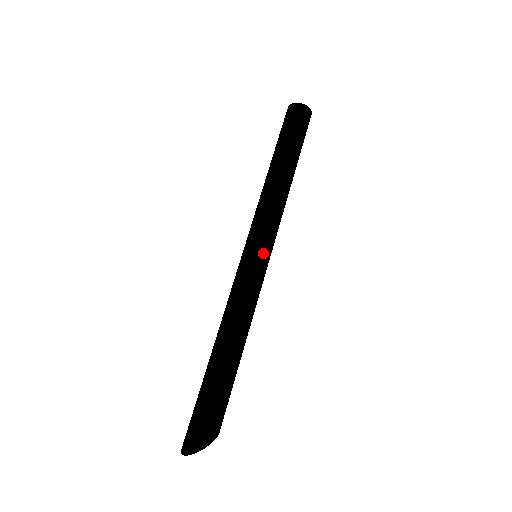
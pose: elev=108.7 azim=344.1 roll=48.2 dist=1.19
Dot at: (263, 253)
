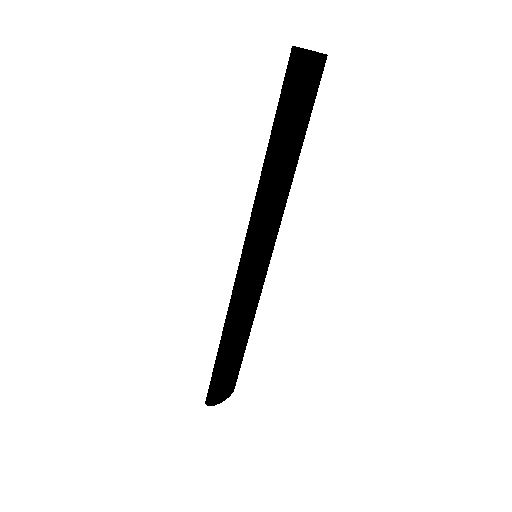
Dot at: (252, 261)
